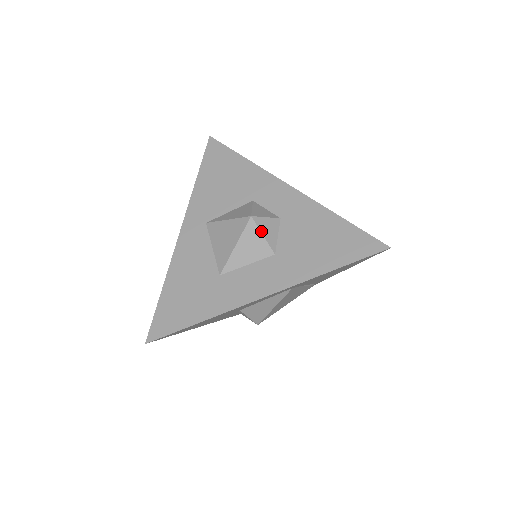
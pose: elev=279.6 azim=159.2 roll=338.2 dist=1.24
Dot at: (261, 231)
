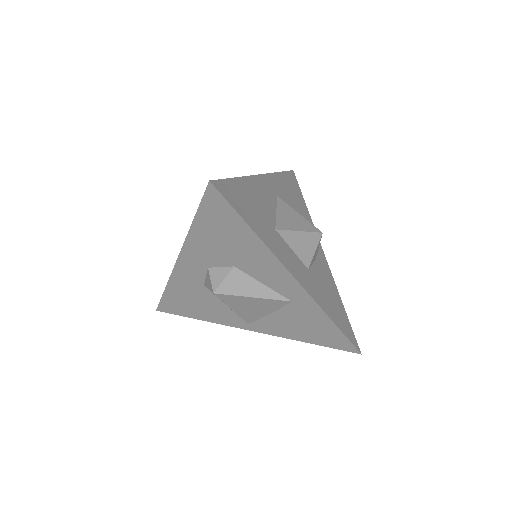
Dot at: (317, 247)
